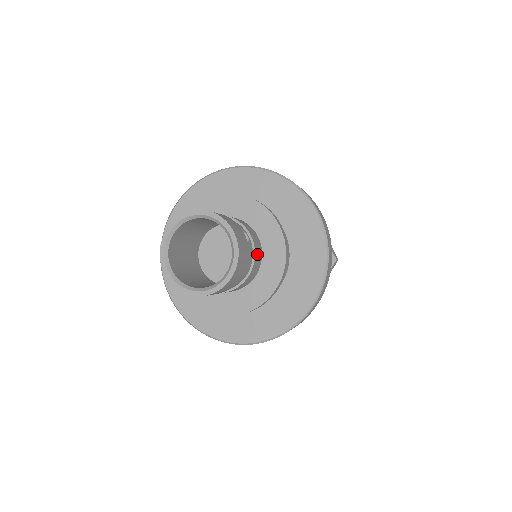
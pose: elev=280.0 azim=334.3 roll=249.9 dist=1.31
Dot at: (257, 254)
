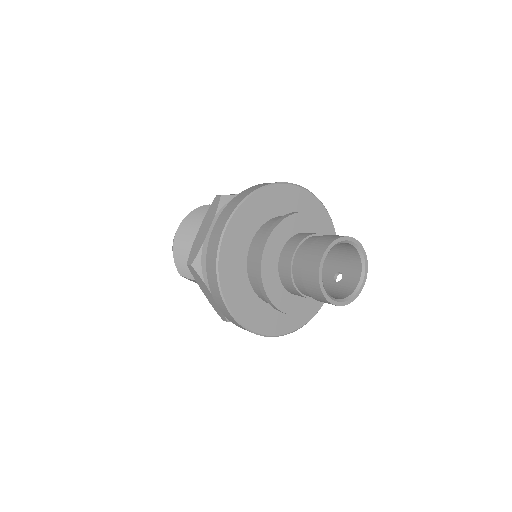
Dot at: occluded
